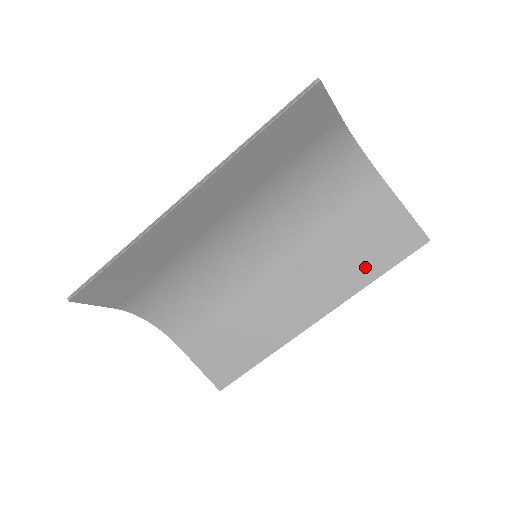
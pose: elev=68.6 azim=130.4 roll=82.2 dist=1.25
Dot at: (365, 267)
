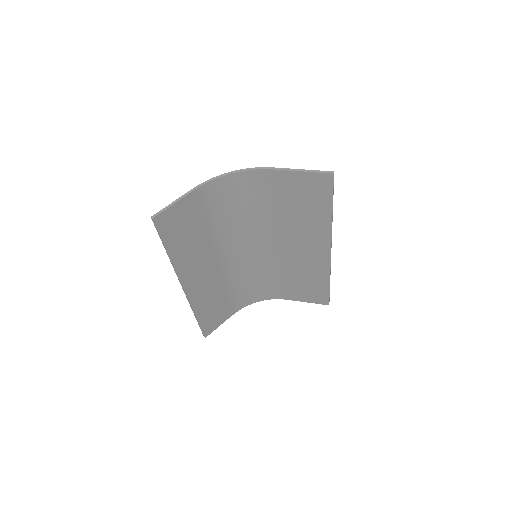
Dot at: (318, 213)
